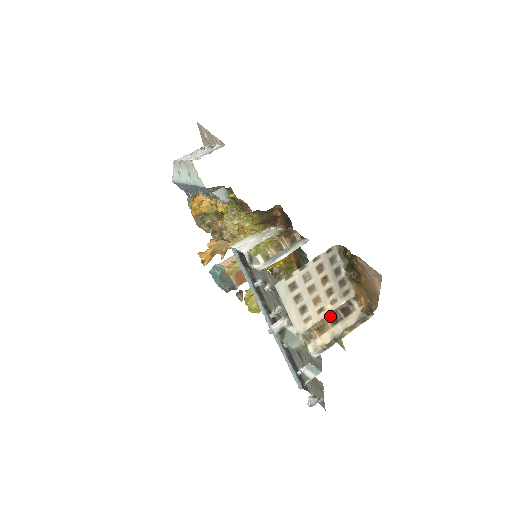
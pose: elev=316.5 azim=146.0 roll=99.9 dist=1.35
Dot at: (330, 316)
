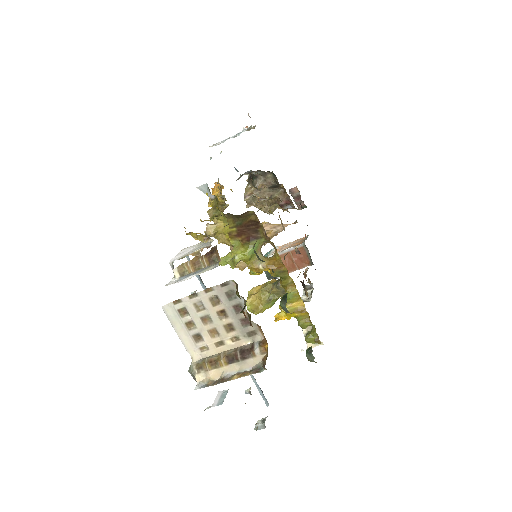
Dot at: (228, 353)
